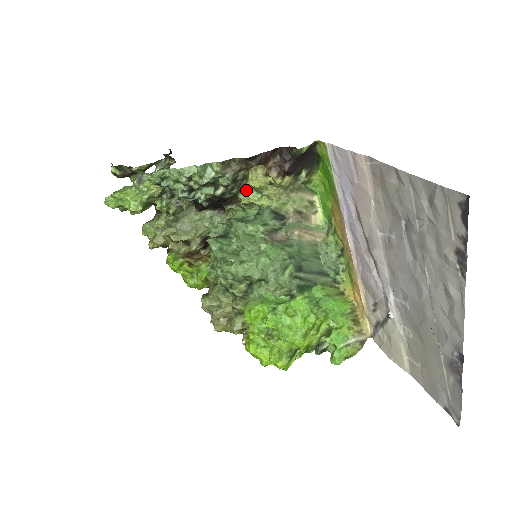
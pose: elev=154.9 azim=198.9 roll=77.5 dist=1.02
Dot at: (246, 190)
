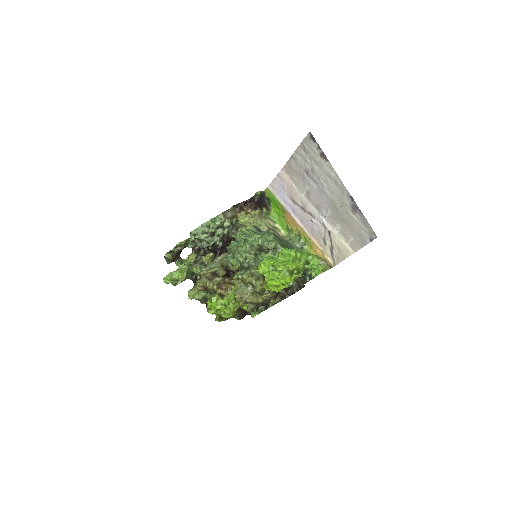
Dot at: (239, 230)
